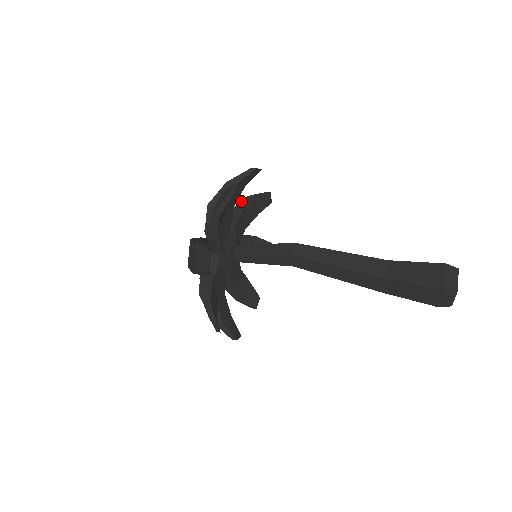
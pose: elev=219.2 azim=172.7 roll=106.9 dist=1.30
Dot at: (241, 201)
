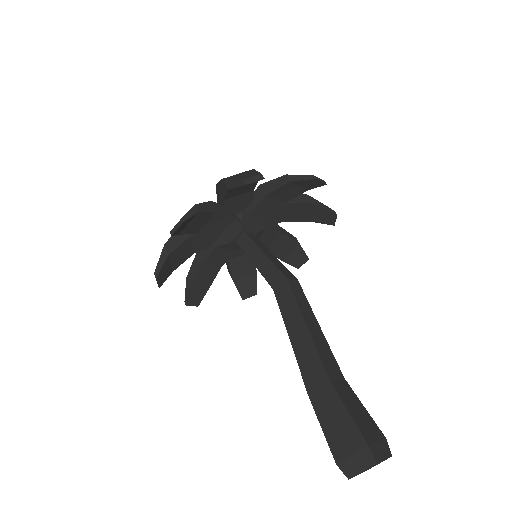
Dot at: occluded
